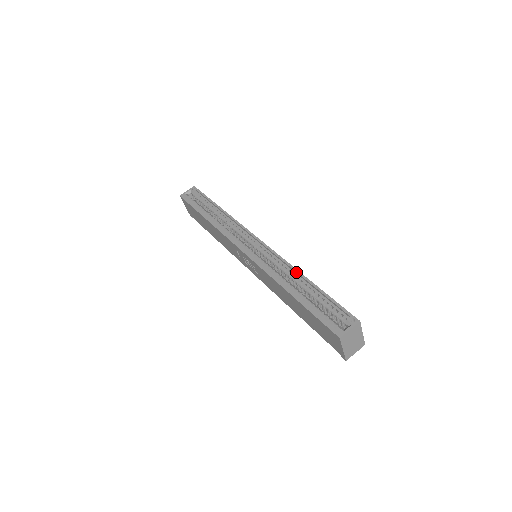
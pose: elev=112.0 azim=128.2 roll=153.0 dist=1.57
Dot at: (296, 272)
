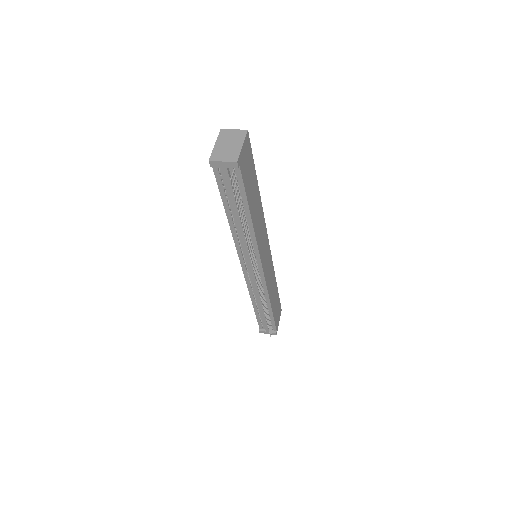
Dot at: occluded
